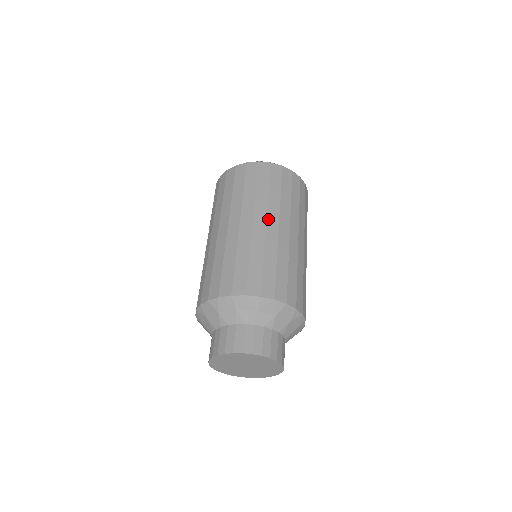
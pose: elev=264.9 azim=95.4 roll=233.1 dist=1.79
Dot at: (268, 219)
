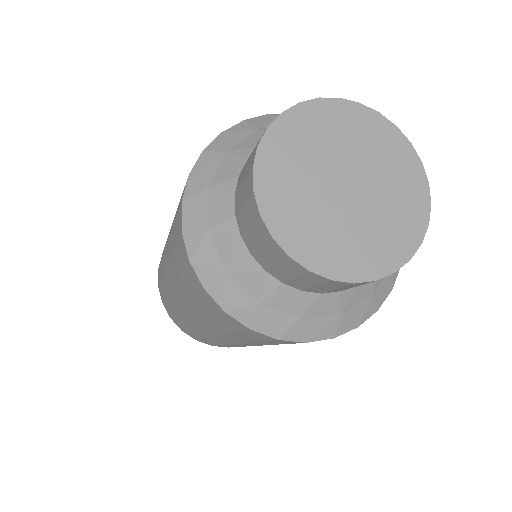
Dot at: occluded
